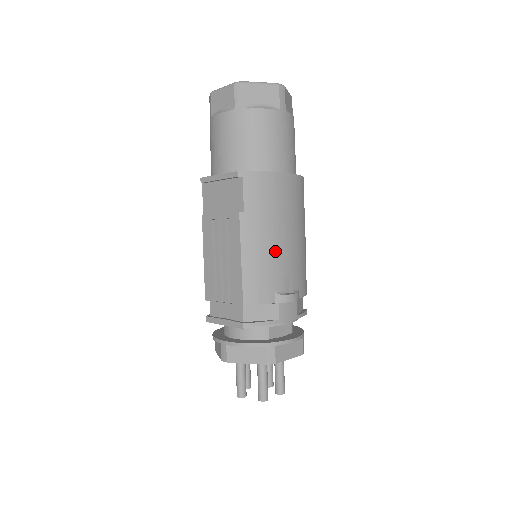
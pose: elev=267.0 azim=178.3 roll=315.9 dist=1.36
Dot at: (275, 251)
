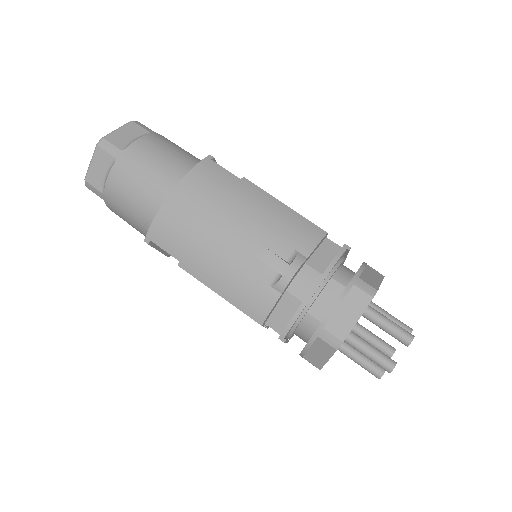
Dot at: (232, 256)
